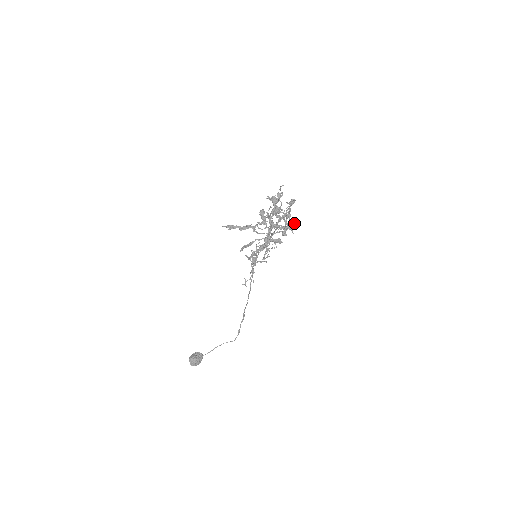
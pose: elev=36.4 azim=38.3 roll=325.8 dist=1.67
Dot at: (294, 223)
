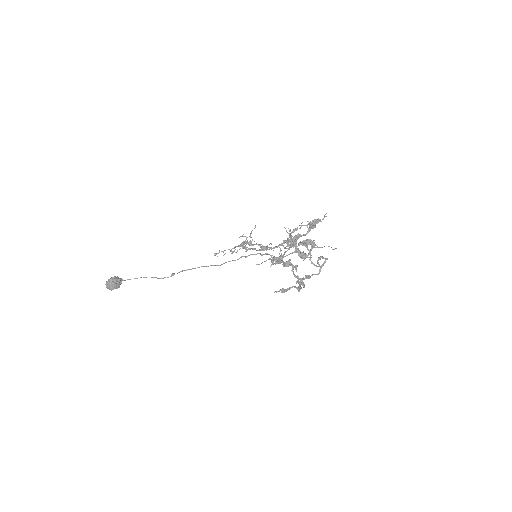
Dot at: occluded
